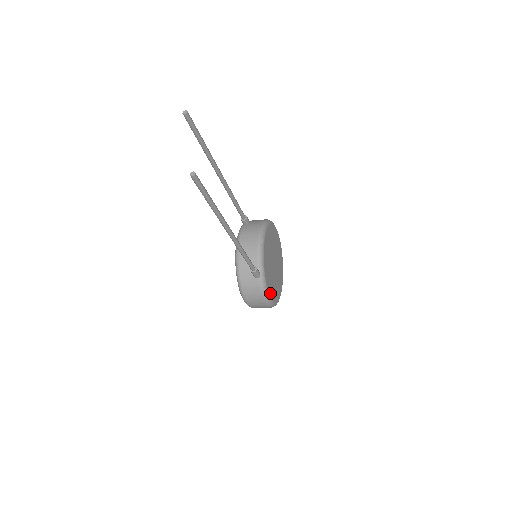
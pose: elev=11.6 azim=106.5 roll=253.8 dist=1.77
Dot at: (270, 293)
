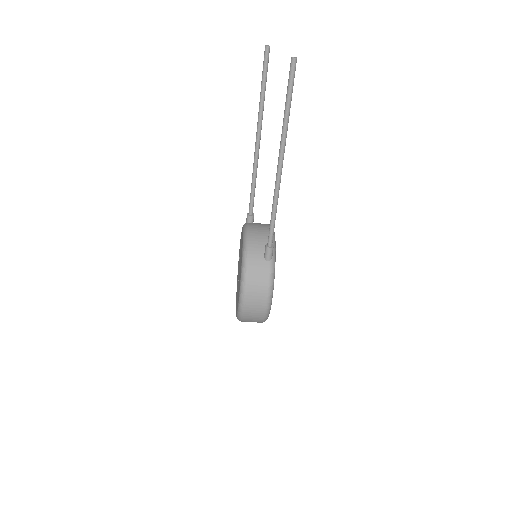
Dot at: occluded
